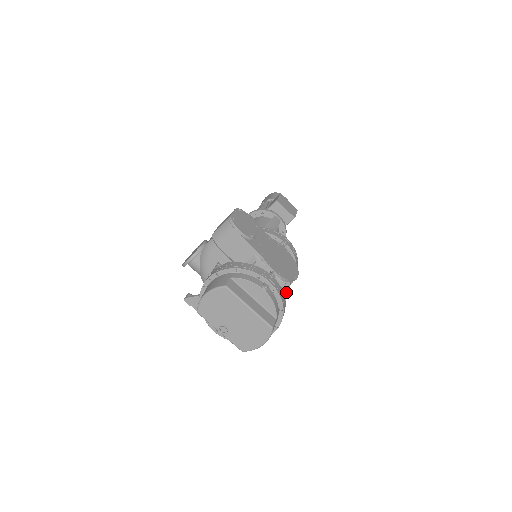
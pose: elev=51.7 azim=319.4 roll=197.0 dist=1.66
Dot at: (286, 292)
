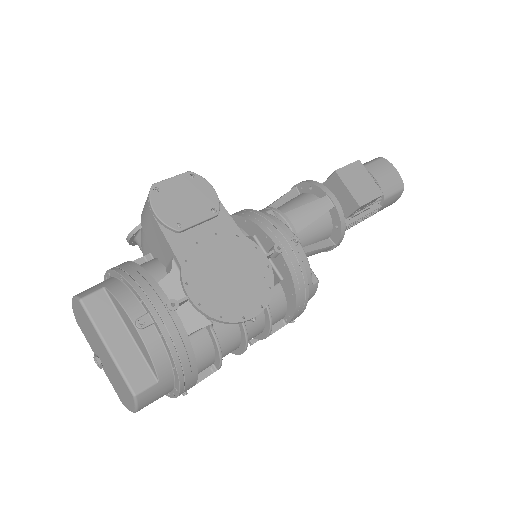
Dot at: (244, 334)
